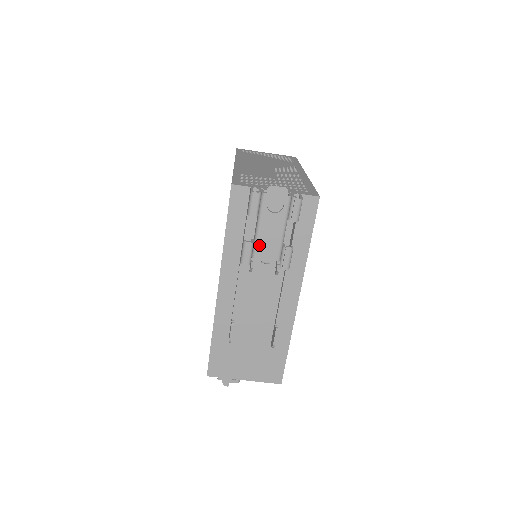
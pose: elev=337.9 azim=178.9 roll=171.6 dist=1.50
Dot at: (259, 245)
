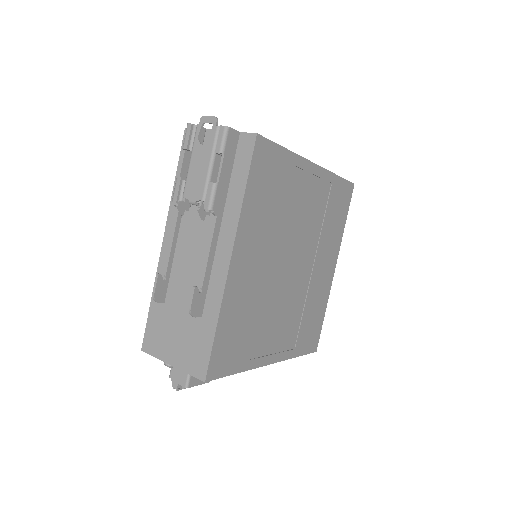
Dot at: (188, 182)
